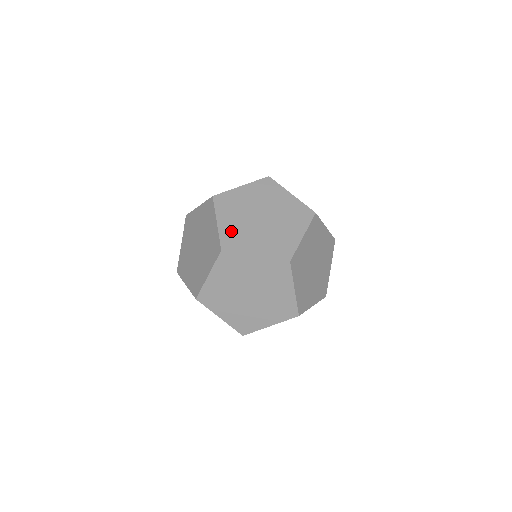
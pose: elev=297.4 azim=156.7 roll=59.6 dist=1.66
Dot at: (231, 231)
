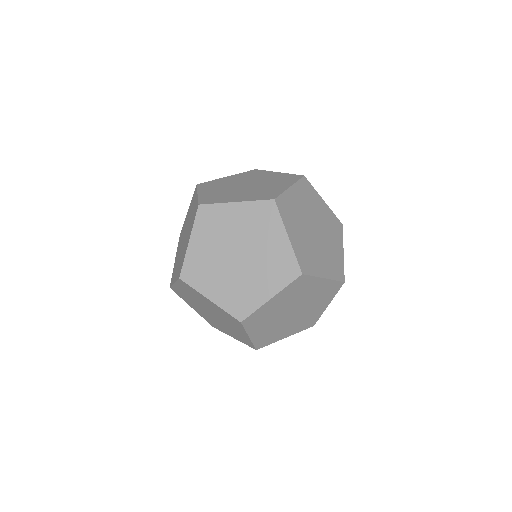
Dot at: (229, 296)
